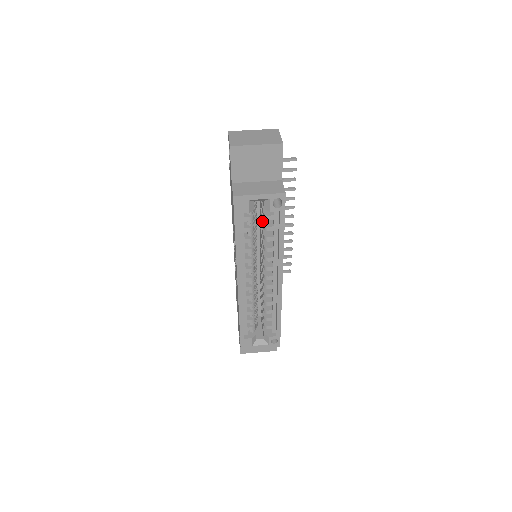
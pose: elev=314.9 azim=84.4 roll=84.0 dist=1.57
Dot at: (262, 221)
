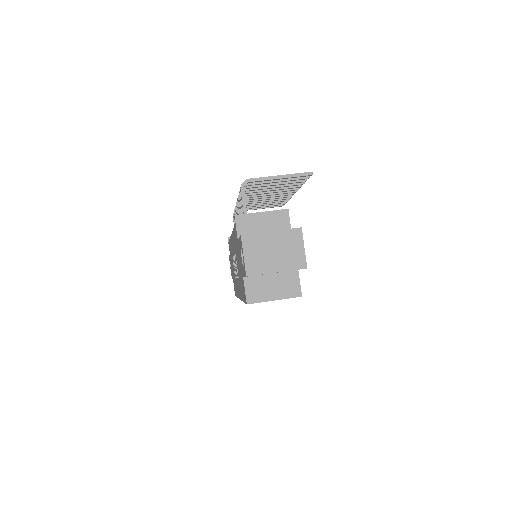
Dot at: occluded
